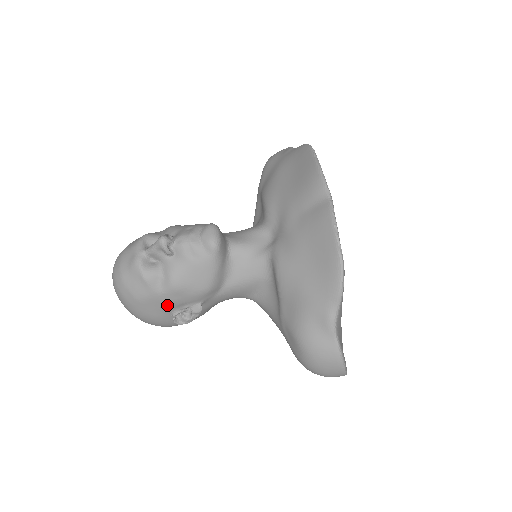
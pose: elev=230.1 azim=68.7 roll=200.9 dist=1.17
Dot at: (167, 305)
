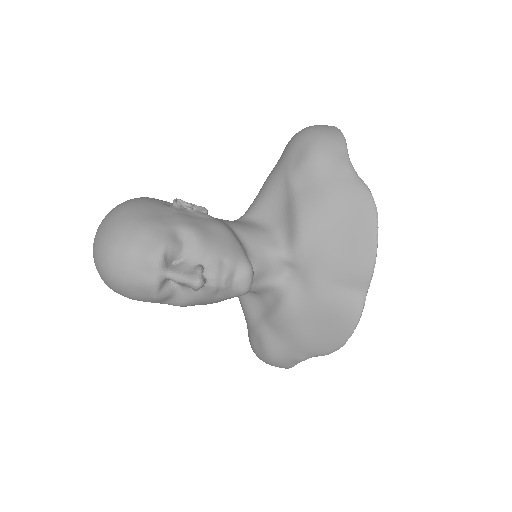
Dot at: occluded
